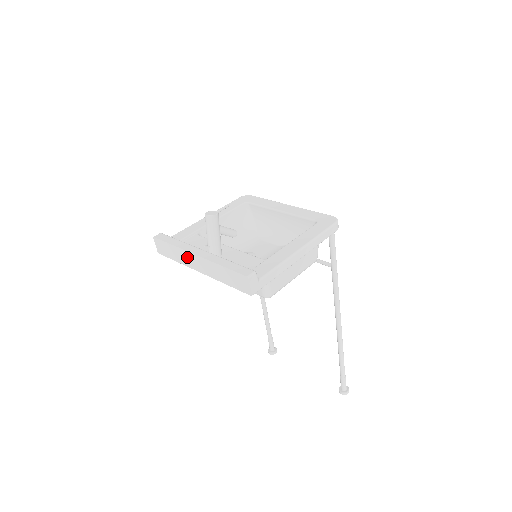
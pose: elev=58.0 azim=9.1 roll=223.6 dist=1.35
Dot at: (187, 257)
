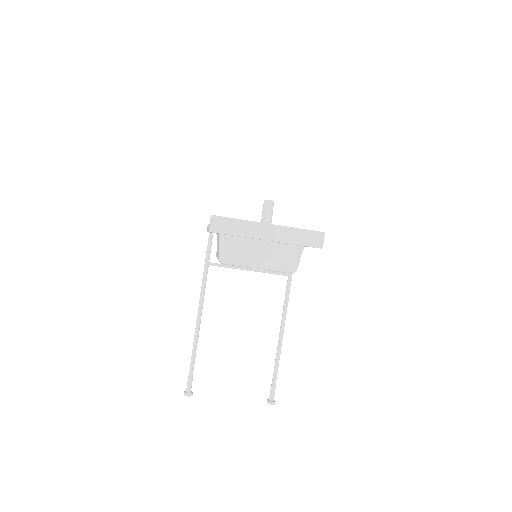
Dot at: (256, 228)
